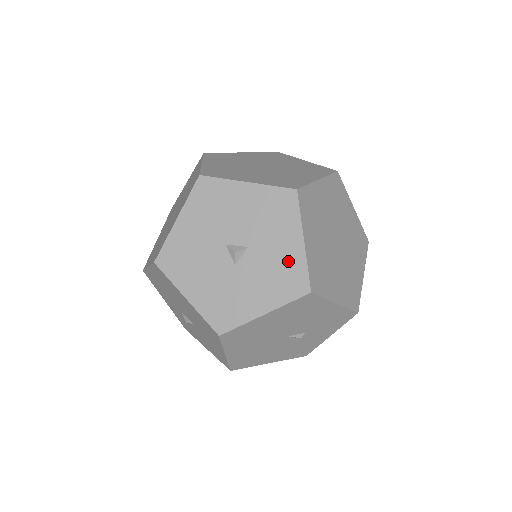
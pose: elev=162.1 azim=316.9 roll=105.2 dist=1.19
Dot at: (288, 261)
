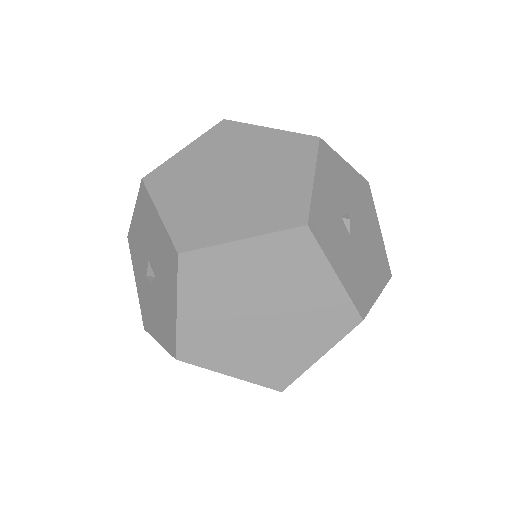
Dot at: (169, 316)
